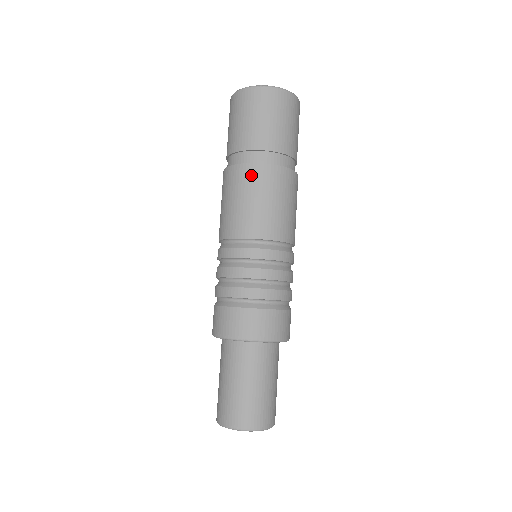
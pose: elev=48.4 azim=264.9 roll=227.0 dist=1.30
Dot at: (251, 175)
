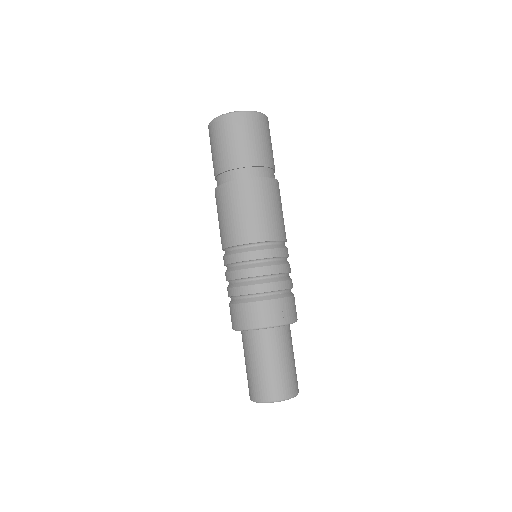
Dot at: (253, 188)
